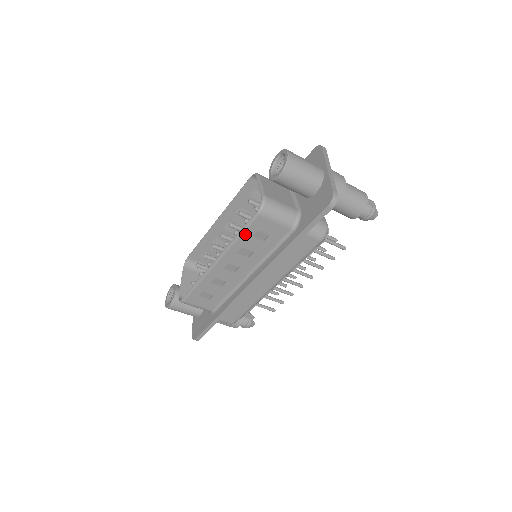
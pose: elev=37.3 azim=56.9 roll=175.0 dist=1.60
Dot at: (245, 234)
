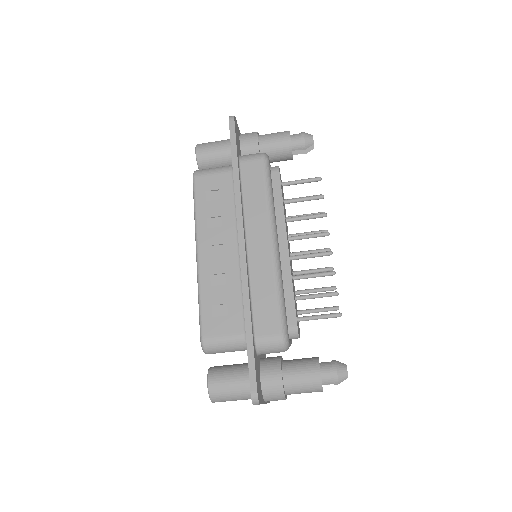
Dot at: (198, 203)
